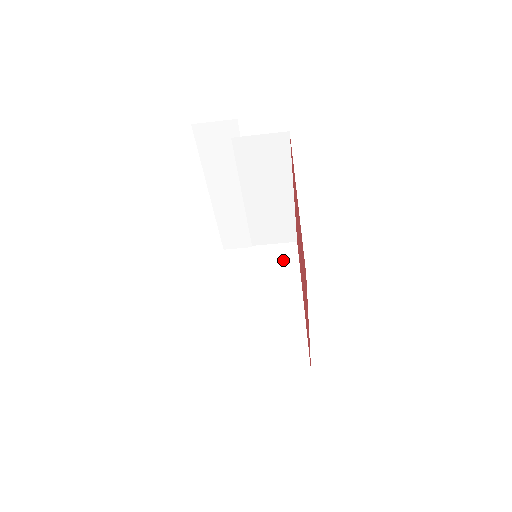
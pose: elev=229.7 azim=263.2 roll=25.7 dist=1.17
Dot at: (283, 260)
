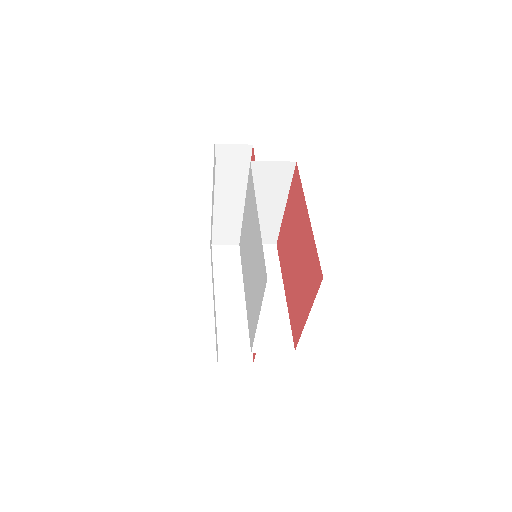
Dot at: (266, 259)
